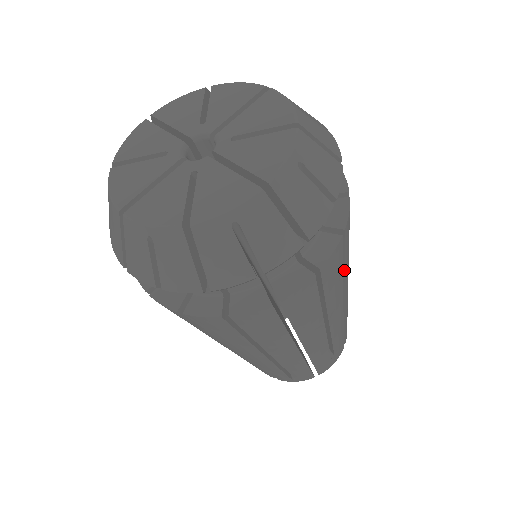
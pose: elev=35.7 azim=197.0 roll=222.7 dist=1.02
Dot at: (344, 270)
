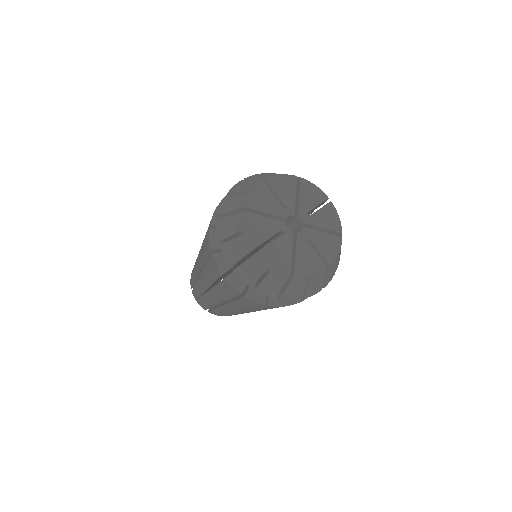
Dot at: occluded
